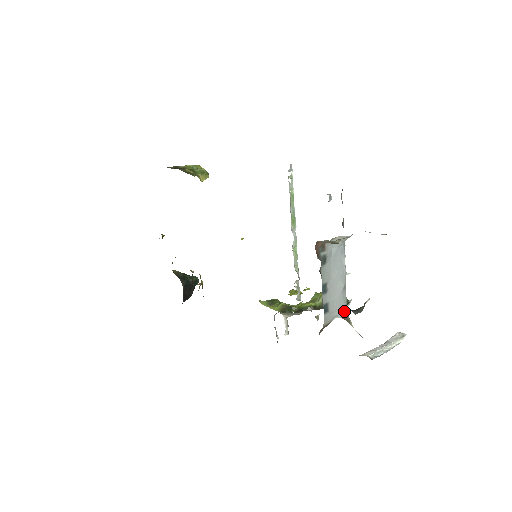
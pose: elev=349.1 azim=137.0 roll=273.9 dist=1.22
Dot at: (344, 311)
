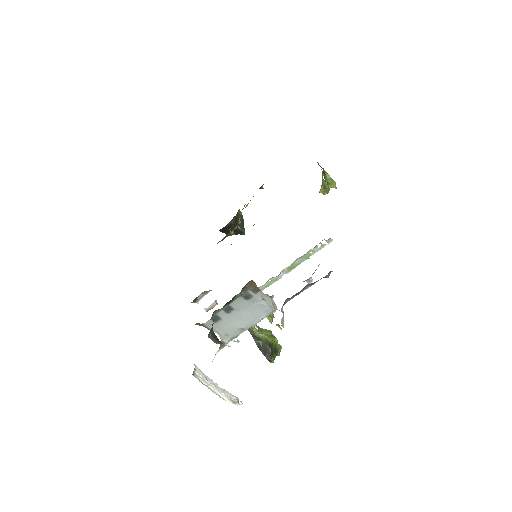
Dot at: (227, 339)
